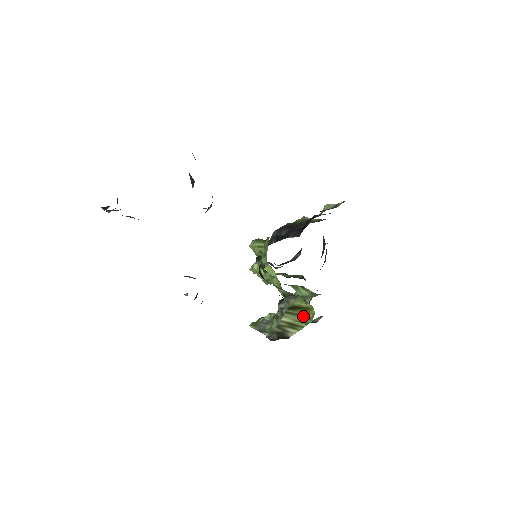
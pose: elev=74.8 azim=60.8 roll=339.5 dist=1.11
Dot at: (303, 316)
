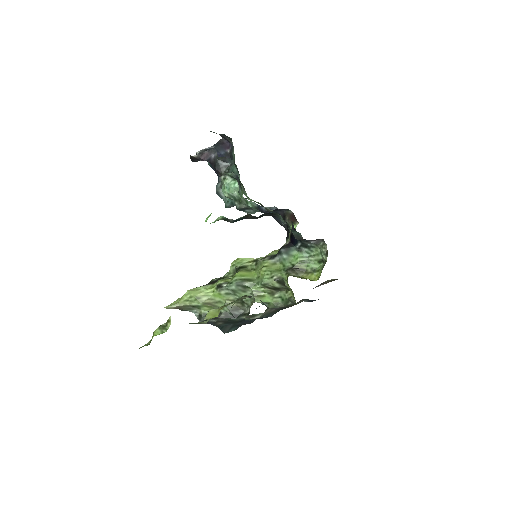
Dot at: occluded
